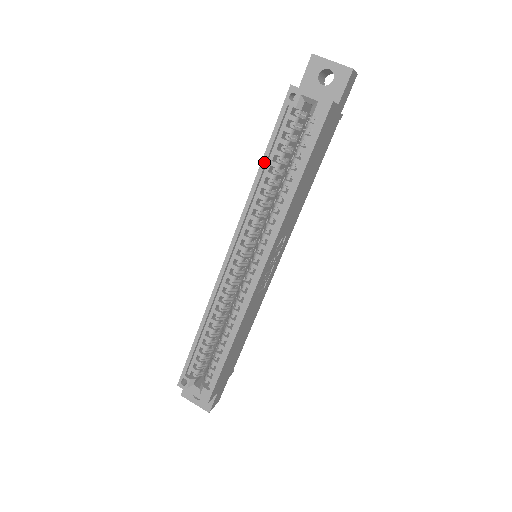
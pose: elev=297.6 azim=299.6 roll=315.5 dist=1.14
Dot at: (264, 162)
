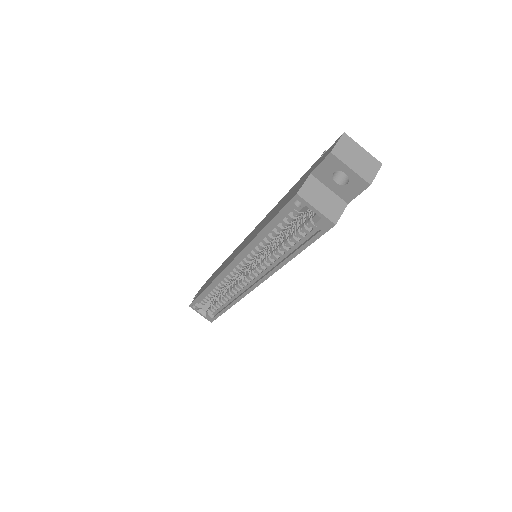
Dot at: (264, 232)
